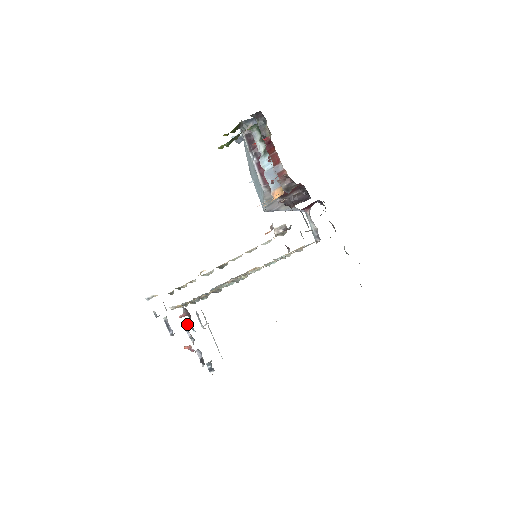
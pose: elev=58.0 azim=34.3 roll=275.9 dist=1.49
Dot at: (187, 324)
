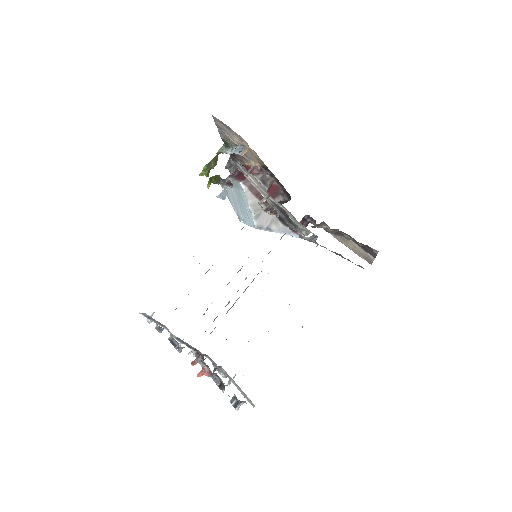
Dot at: (199, 358)
